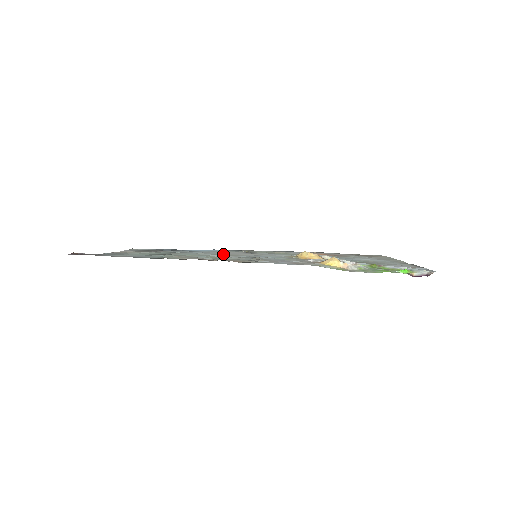
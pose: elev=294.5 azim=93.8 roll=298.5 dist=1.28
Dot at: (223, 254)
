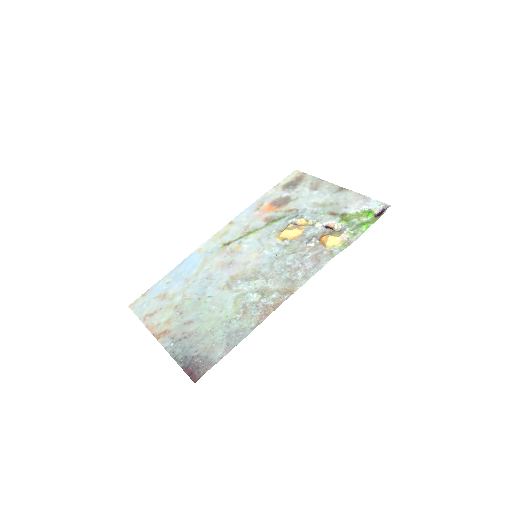
Dot at: (252, 281)
